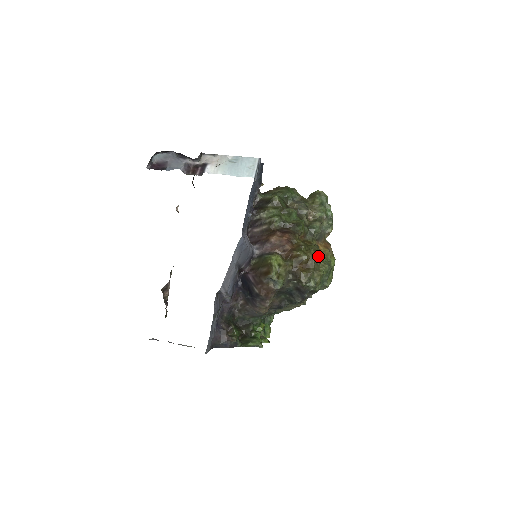
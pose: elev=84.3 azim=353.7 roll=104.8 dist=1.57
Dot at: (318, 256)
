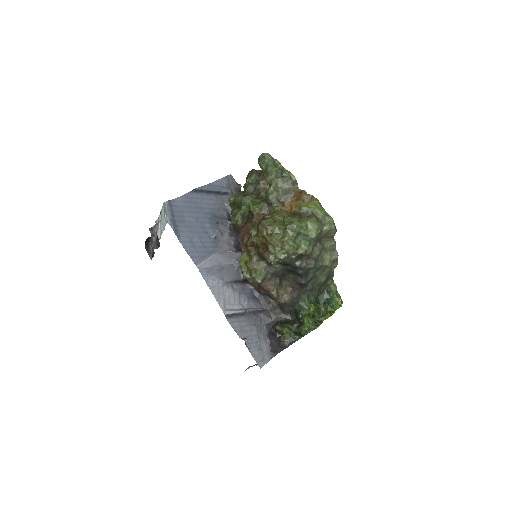
Dot at: (271, 227)
